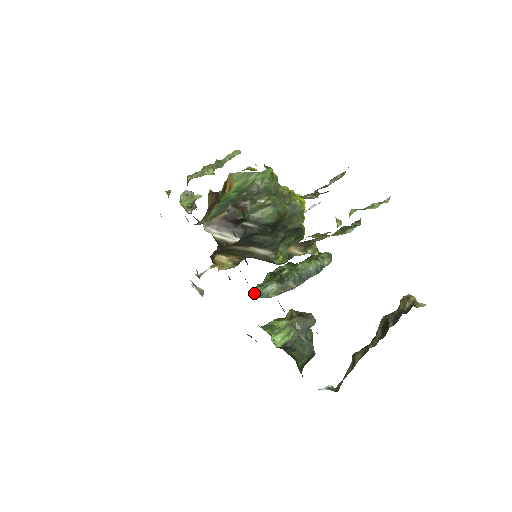
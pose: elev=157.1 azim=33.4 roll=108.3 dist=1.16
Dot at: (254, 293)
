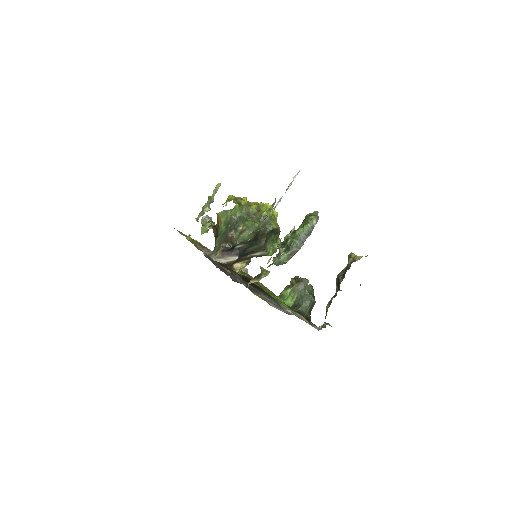
Dot at: (275, 263)
